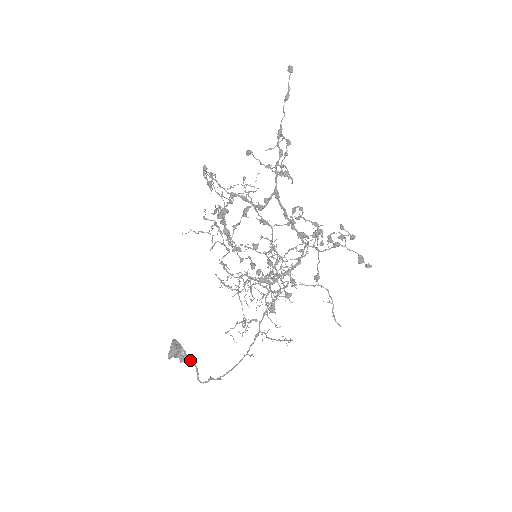
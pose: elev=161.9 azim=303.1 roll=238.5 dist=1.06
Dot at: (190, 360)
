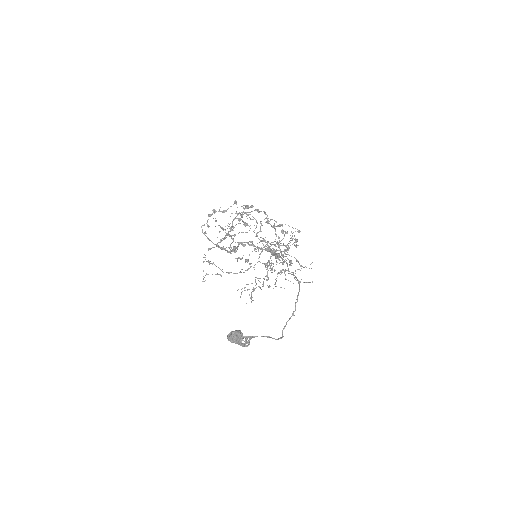
Dot at: (256, 336)
